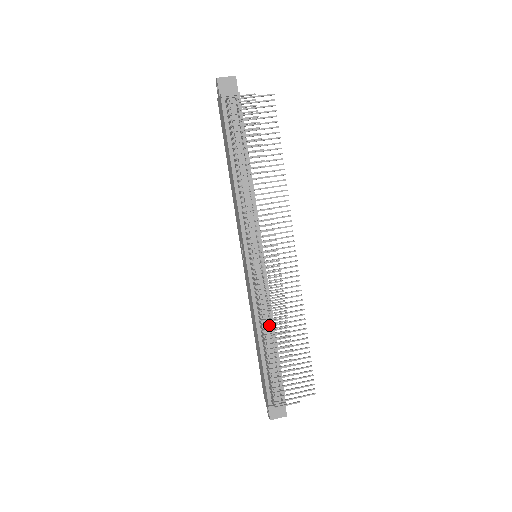
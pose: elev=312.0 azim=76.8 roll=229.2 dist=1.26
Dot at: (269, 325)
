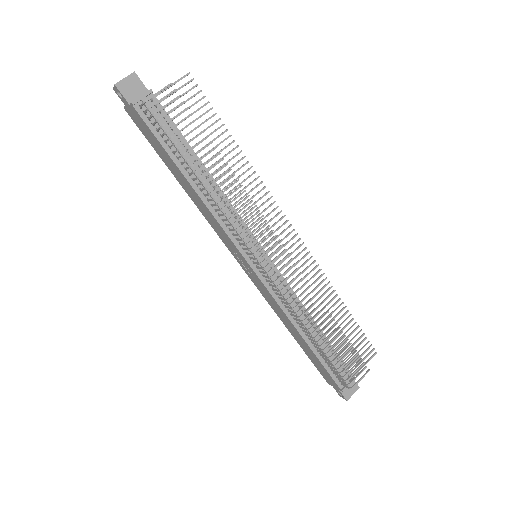
Dot at: (304, 316)
